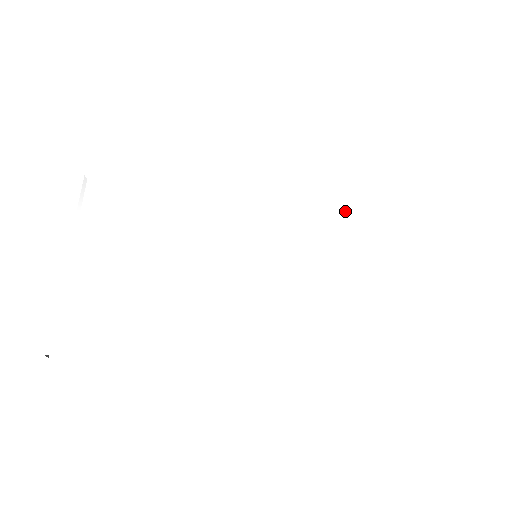
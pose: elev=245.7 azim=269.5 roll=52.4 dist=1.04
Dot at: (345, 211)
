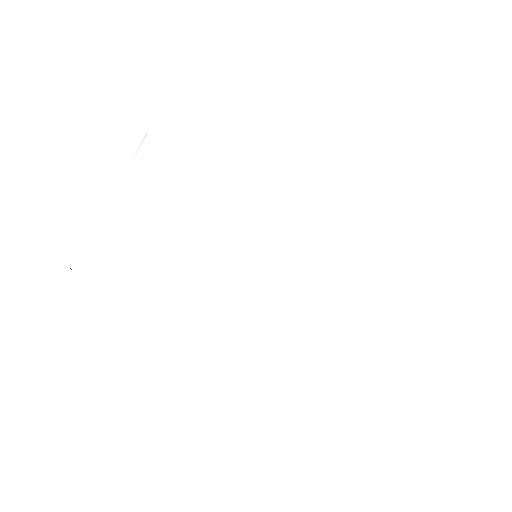
Dot at: (336, 249)
